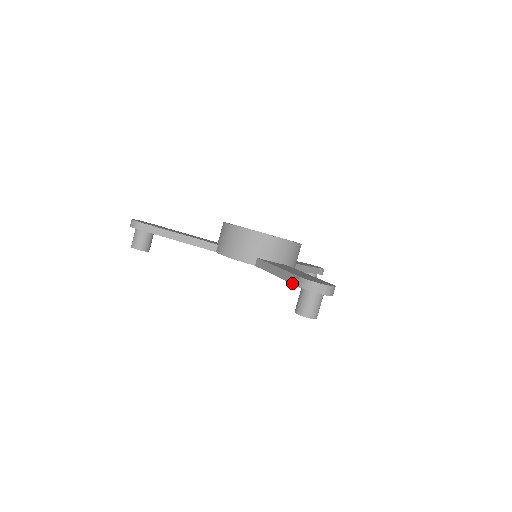
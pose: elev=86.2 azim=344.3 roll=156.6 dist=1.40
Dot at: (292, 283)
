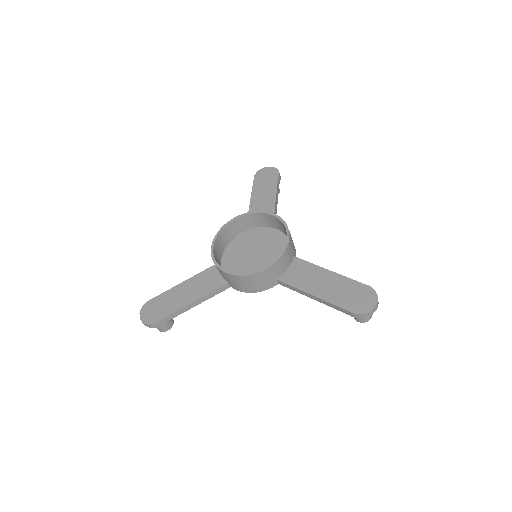
Dot at: occluded
